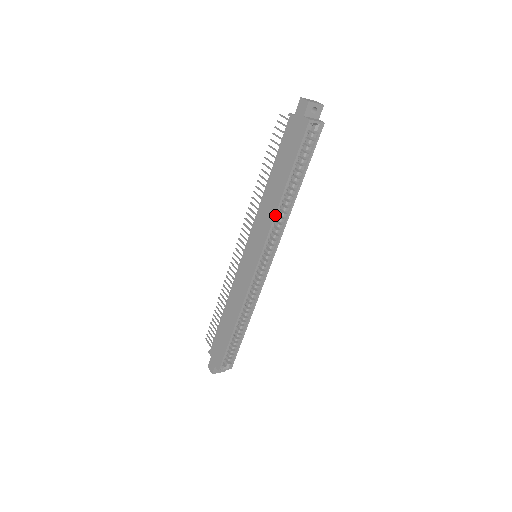
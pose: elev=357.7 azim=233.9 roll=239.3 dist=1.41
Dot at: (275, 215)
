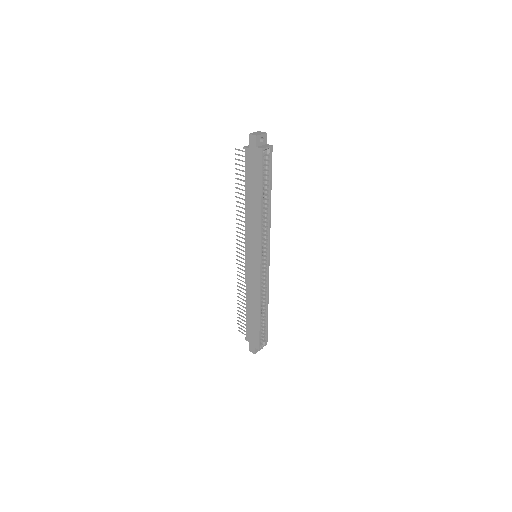
Dot at: (261, 223)
